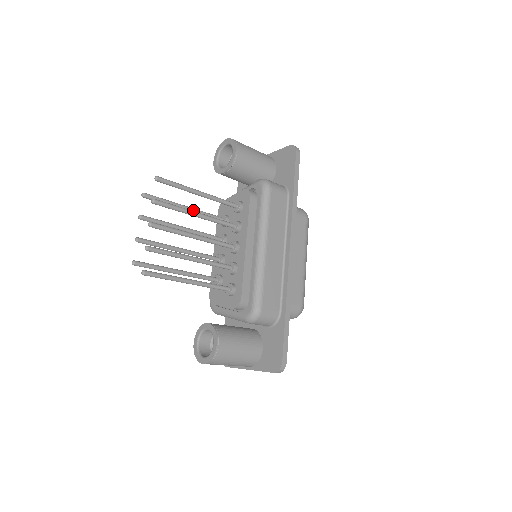
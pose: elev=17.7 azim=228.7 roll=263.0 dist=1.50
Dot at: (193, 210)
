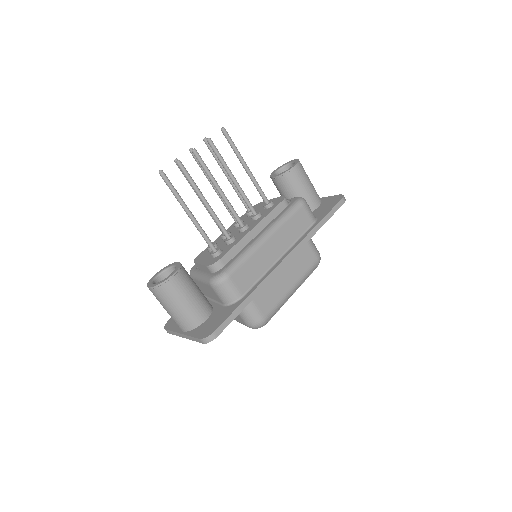
Dot at: occluded
